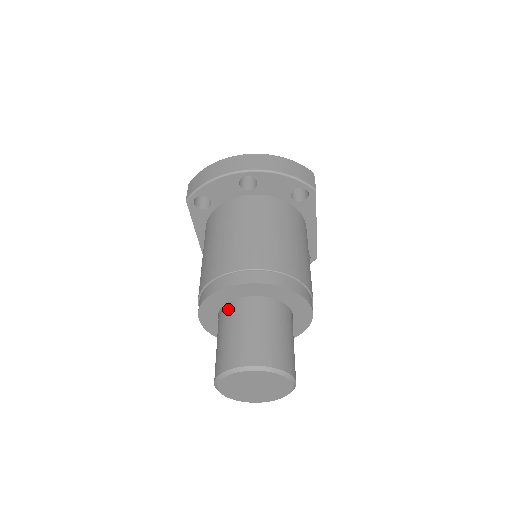
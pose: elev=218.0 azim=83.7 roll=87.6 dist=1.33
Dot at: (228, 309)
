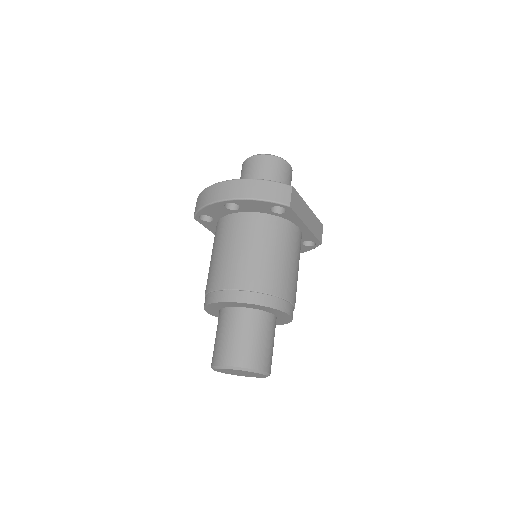
Dot at: (220, 314)
